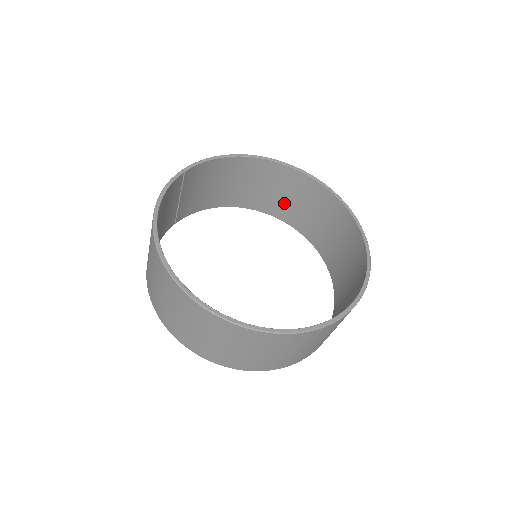
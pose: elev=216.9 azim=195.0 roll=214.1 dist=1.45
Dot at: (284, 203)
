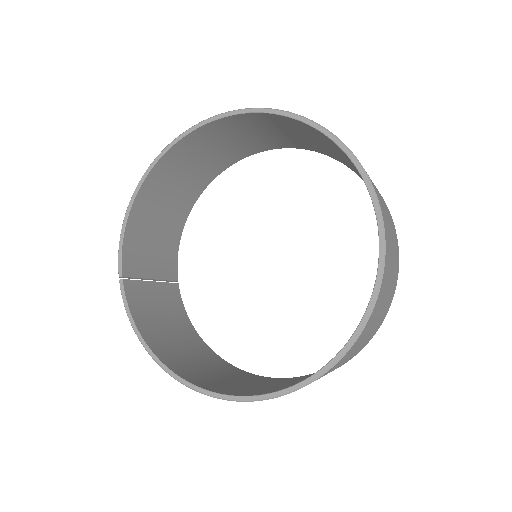
Dot at: (221, 154)
